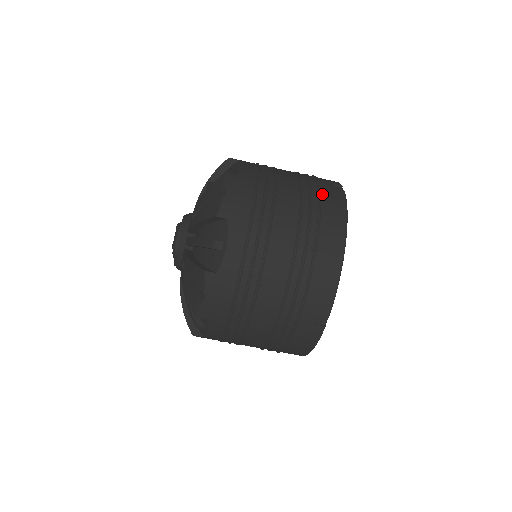
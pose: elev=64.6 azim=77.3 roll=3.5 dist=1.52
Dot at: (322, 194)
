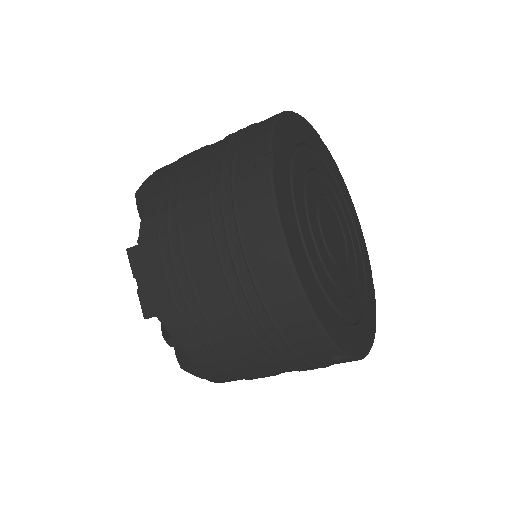
Dot at: (238, 207)
